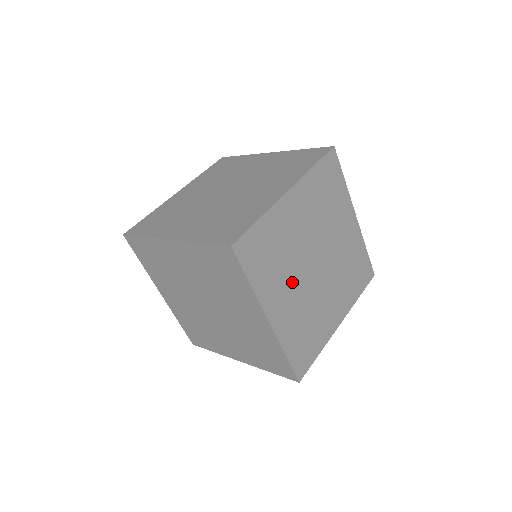
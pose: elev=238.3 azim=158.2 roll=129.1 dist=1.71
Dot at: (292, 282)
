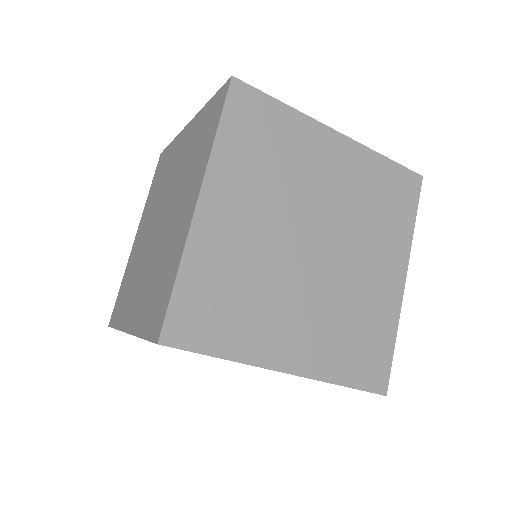
Dot at: (289, 301)
